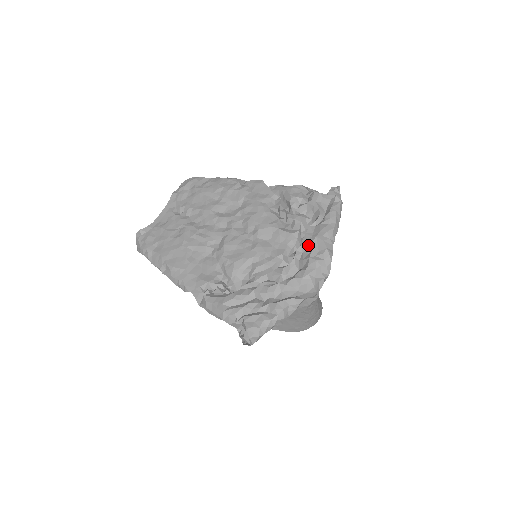
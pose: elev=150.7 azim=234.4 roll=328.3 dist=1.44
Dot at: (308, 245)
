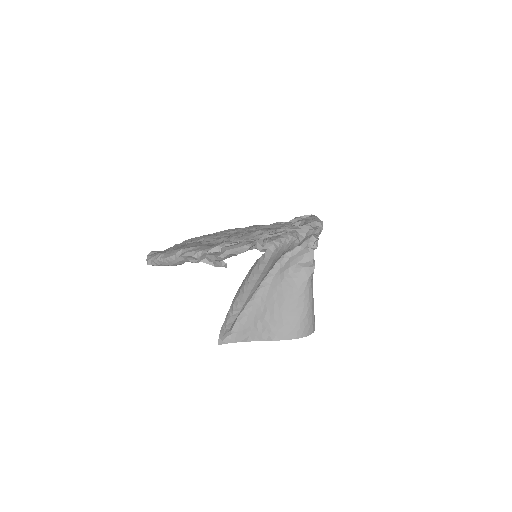
Dot at: (301, 220)
